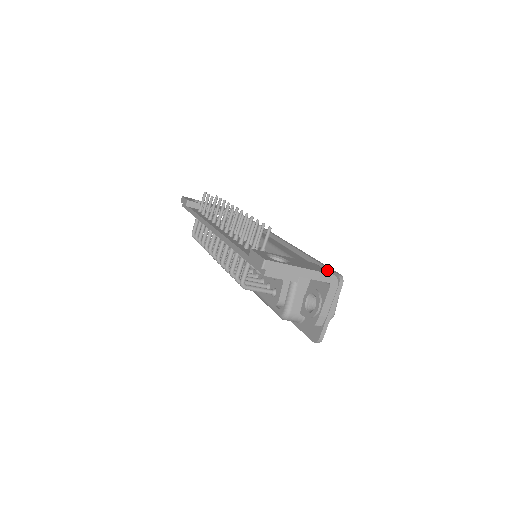
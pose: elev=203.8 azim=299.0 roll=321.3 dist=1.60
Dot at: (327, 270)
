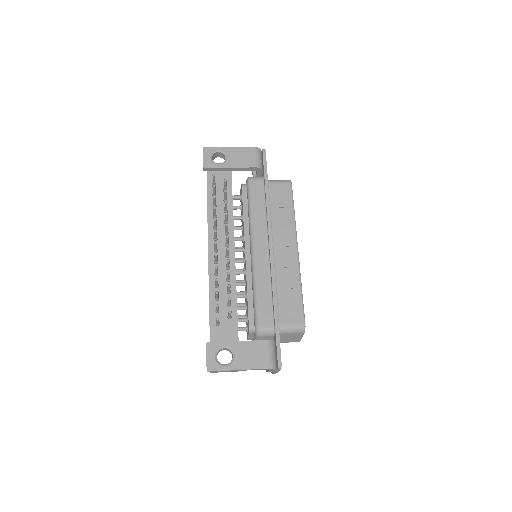
Dot at: (276, 348)
